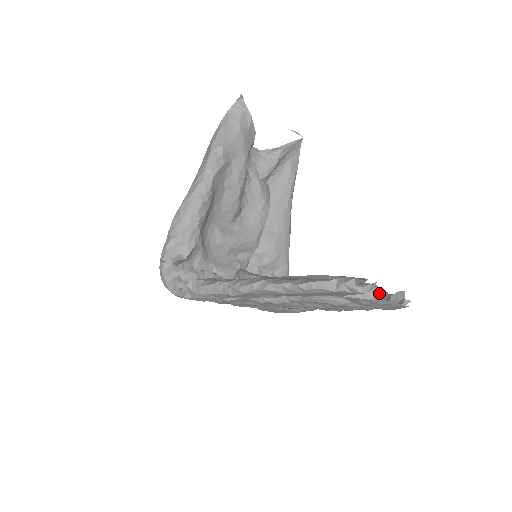
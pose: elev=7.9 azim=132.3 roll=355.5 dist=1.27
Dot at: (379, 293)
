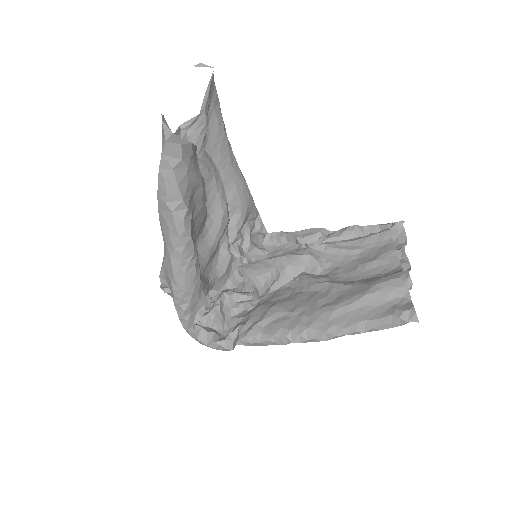
Dot at: (381, 234)
